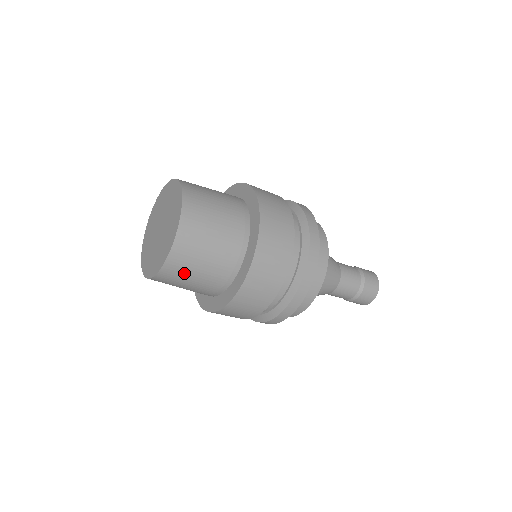
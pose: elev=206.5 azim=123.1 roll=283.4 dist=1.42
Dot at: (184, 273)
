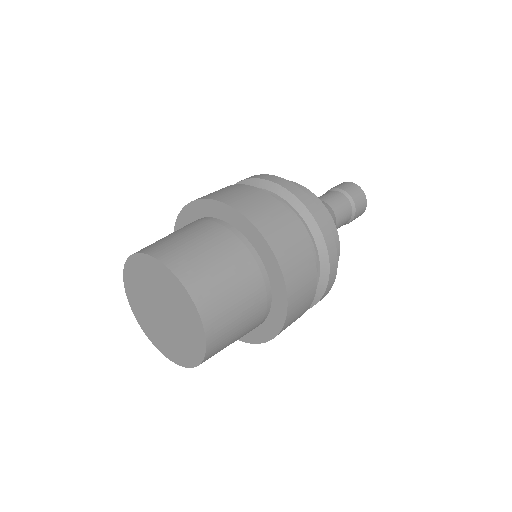
Dot at: occluded
